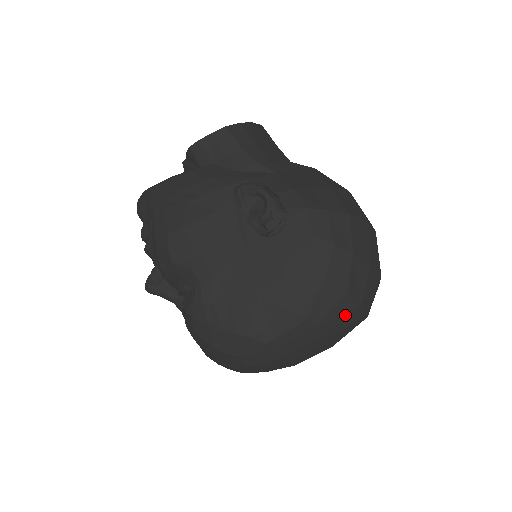
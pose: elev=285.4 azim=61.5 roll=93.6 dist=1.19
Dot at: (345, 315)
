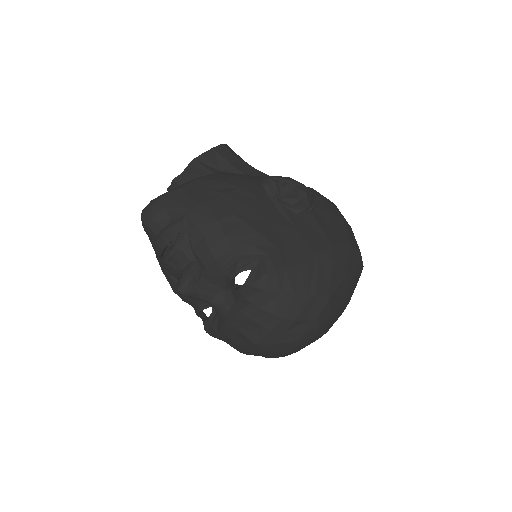
Dot at: (359, 274)
